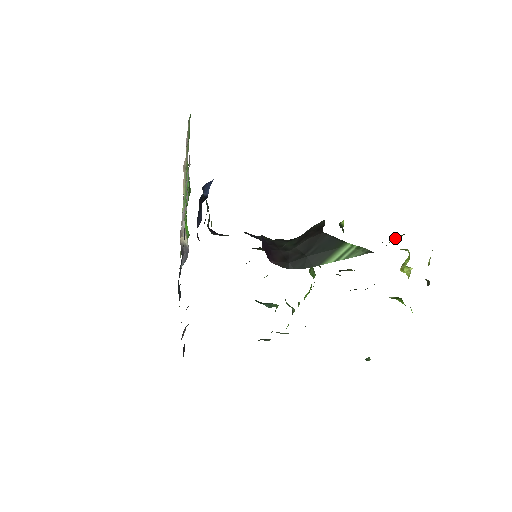
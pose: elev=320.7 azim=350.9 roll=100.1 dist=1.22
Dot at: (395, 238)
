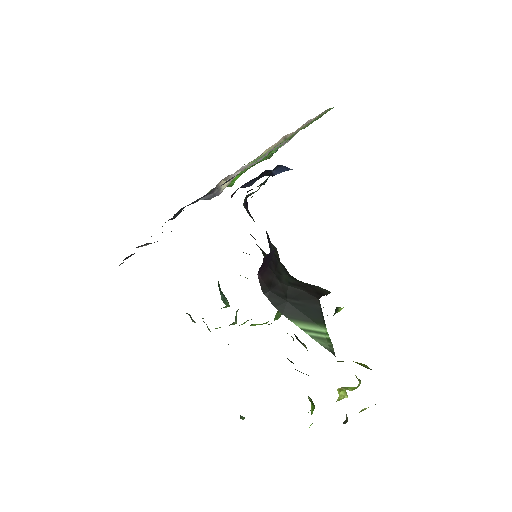
Dot at: (362, 364)
